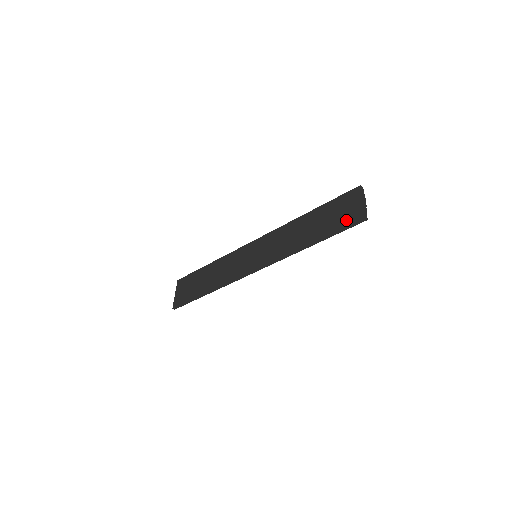
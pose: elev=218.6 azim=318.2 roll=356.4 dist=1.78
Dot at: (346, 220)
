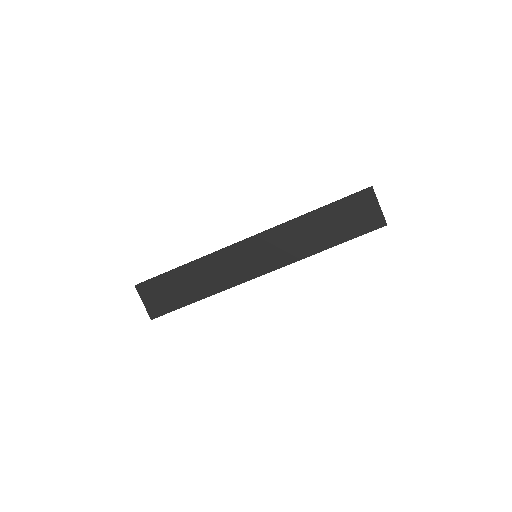
Dot at: (367, 225)
